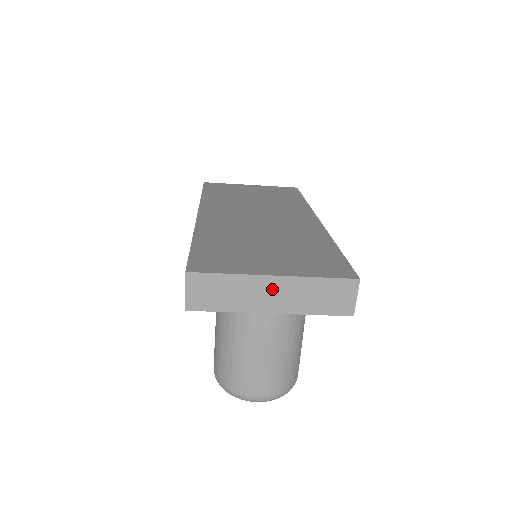
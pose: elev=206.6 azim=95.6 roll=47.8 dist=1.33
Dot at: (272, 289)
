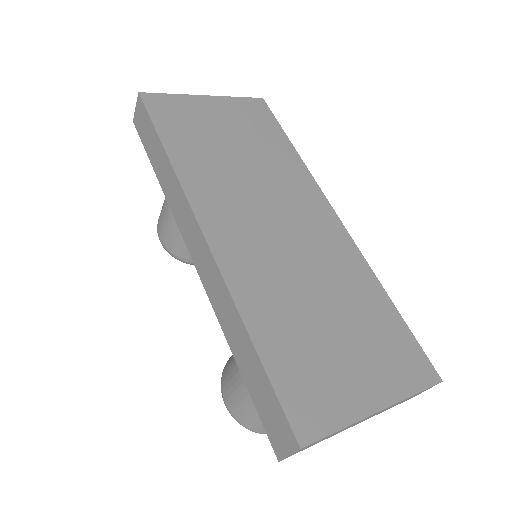
Dot at: occluded
